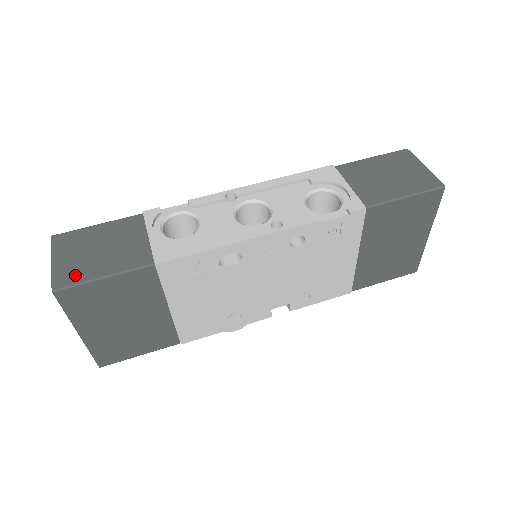
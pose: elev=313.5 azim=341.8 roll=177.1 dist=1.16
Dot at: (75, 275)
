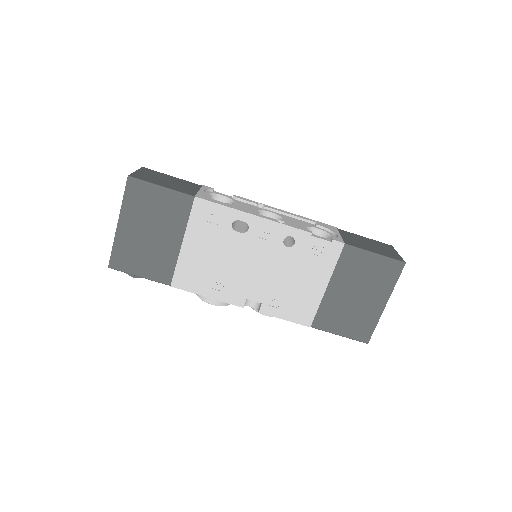
Dot at: (146, 179)
